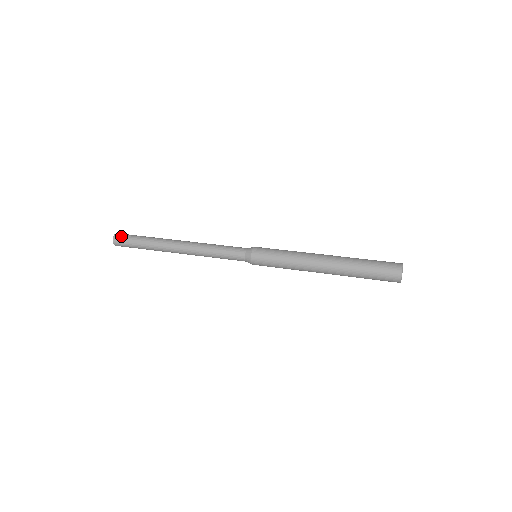
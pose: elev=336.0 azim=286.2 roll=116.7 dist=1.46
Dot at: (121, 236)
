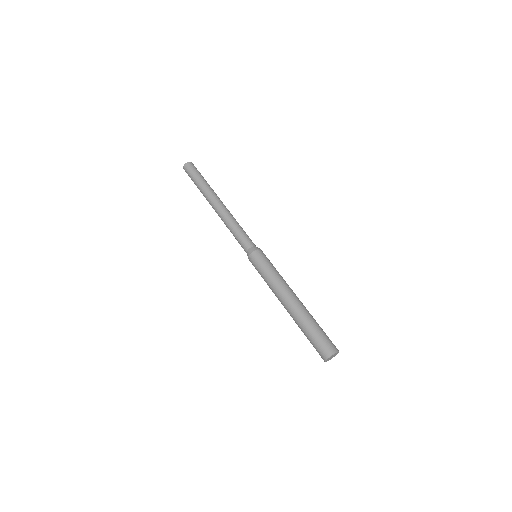
Dot at: (186, 171)
